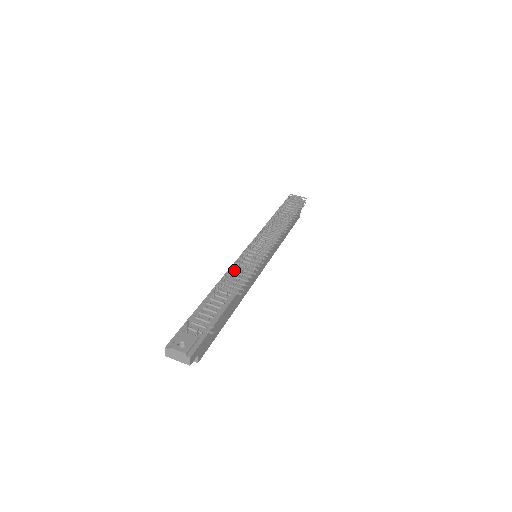
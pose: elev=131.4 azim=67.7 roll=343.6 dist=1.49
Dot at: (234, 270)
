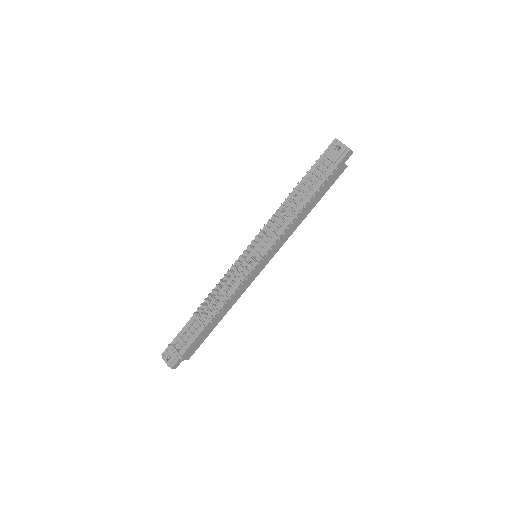
Dot at: (211, 297)
